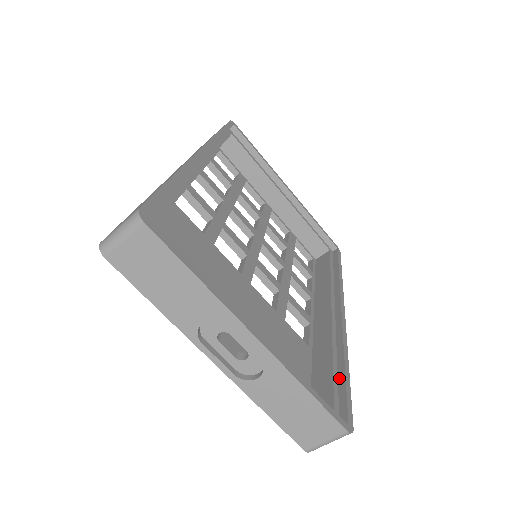
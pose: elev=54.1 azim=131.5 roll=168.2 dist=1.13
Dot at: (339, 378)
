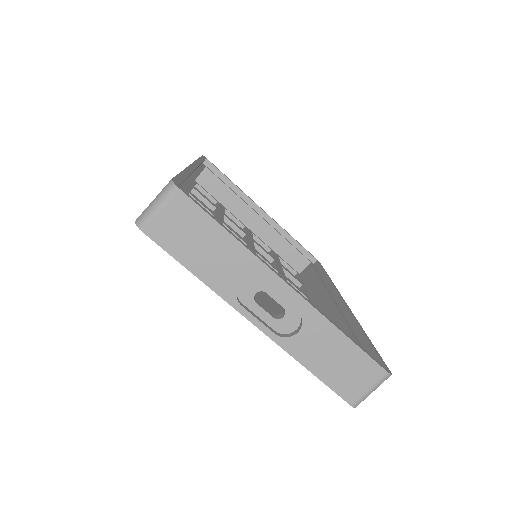
Dot at: (361, 342)
